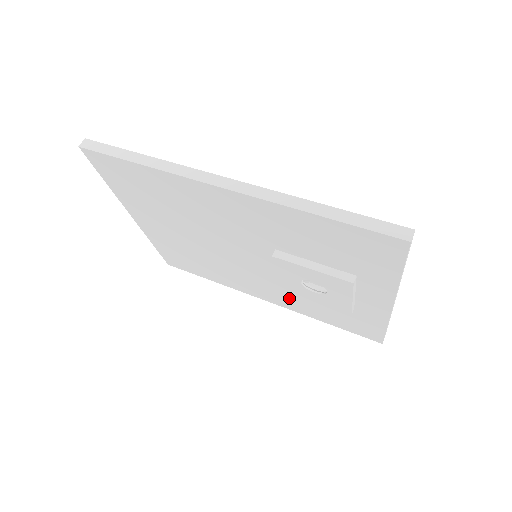
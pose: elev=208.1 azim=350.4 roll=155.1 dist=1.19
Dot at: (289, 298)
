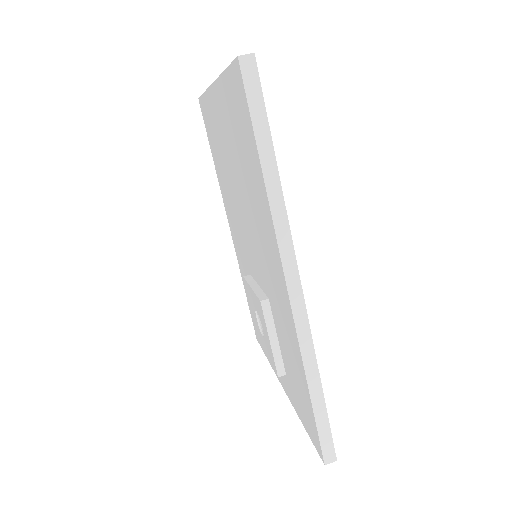
Dot at: (243, 265)
